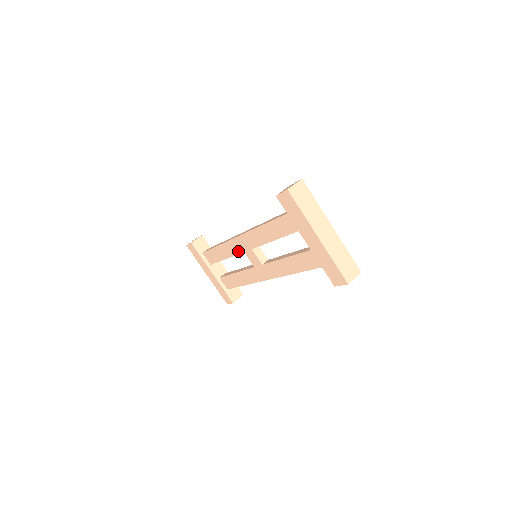
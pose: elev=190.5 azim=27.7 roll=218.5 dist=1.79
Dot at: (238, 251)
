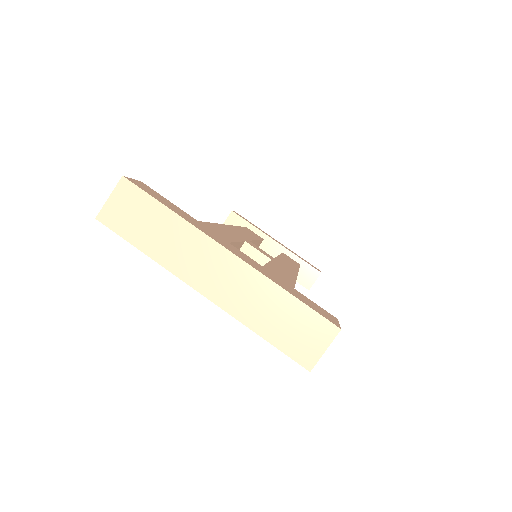
Dot at: occluded
